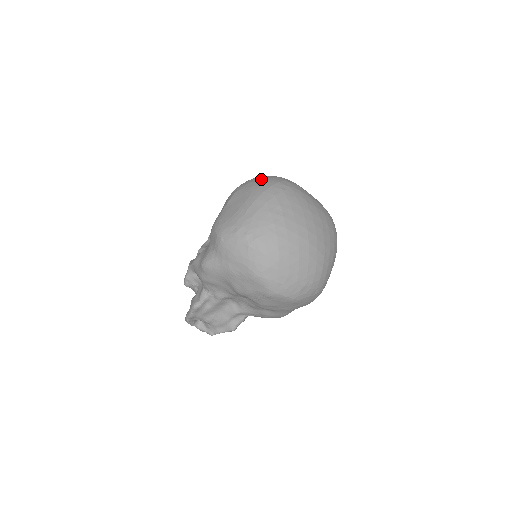
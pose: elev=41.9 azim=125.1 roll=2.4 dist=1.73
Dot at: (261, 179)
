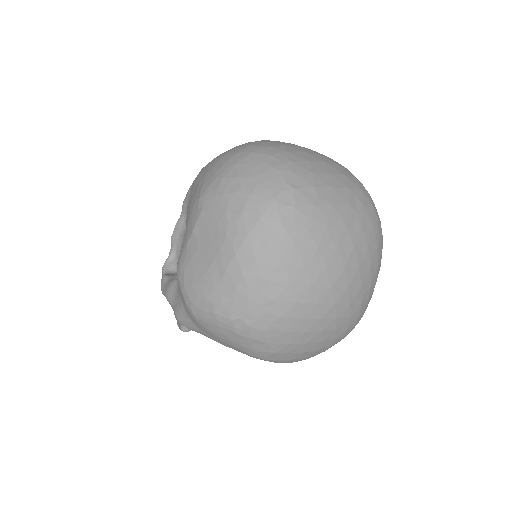
Dot at: (241, 188)
